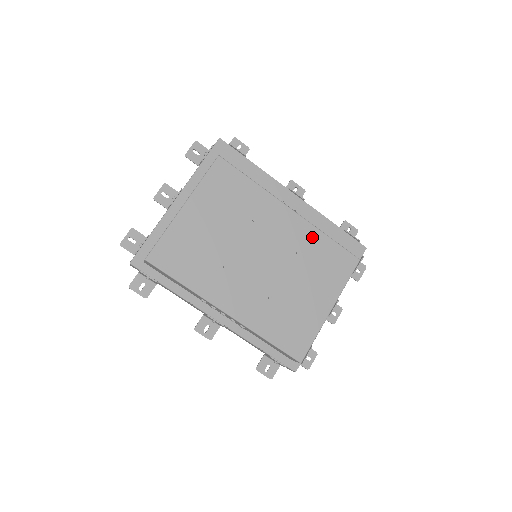
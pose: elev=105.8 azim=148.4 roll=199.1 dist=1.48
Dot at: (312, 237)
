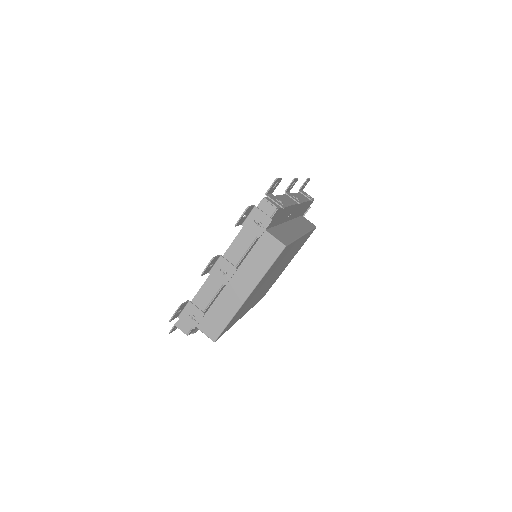
Dot at: (303, 239)
